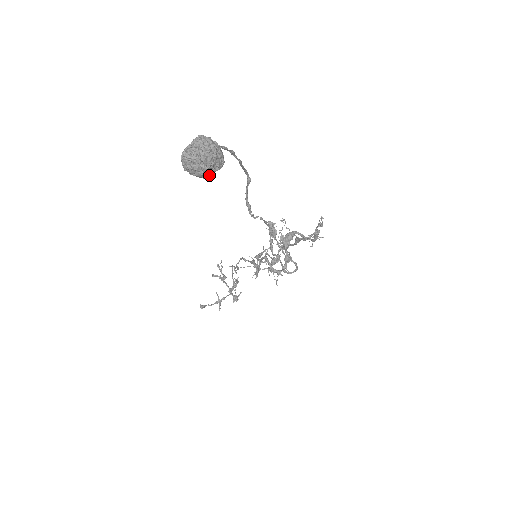
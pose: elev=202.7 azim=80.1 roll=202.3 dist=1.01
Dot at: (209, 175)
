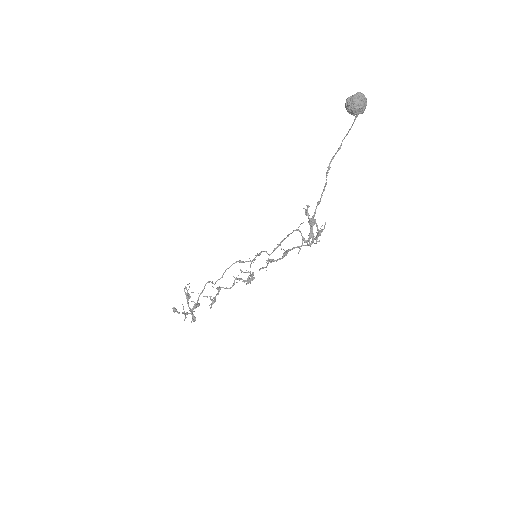
Dot at: (358, 113)
